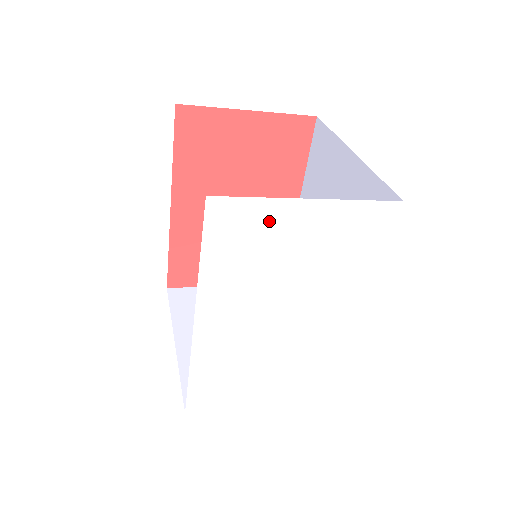
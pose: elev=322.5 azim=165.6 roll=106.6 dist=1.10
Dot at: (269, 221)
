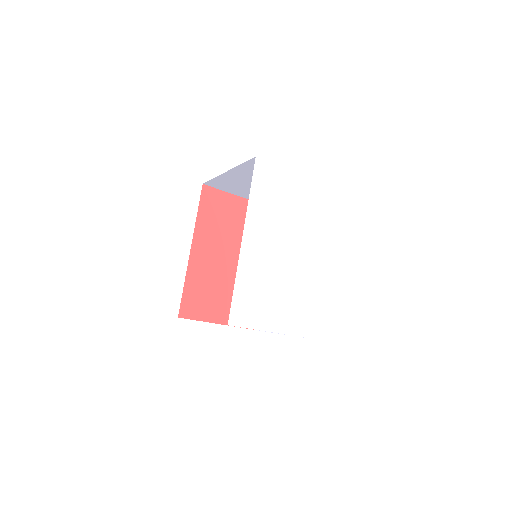
Dot at: (281, 180)
